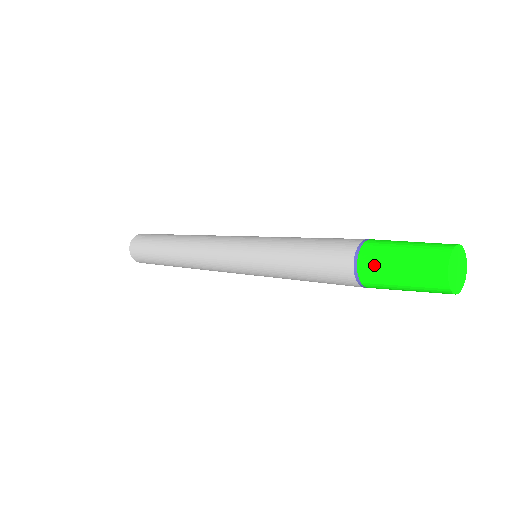
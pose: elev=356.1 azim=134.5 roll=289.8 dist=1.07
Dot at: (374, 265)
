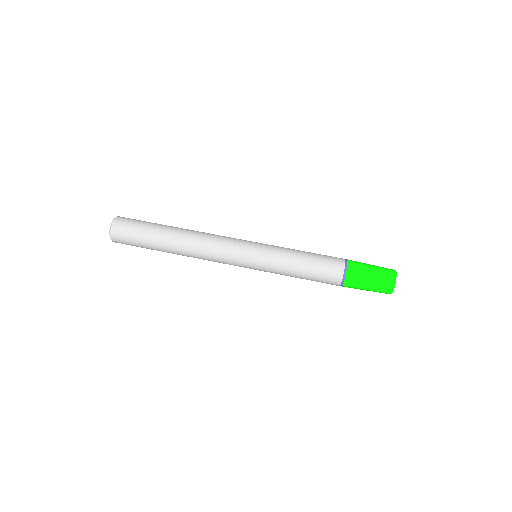
Dot at: occluded
